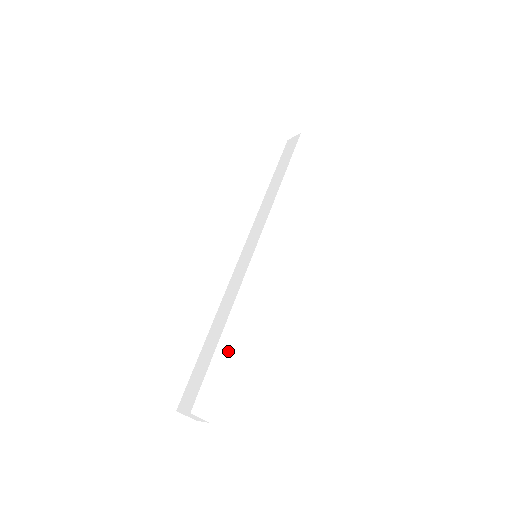
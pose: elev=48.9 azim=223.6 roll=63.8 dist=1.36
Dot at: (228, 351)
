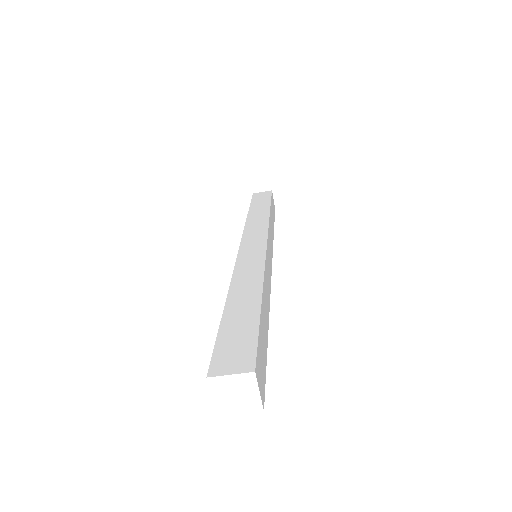
Dot at: (246, 307)
